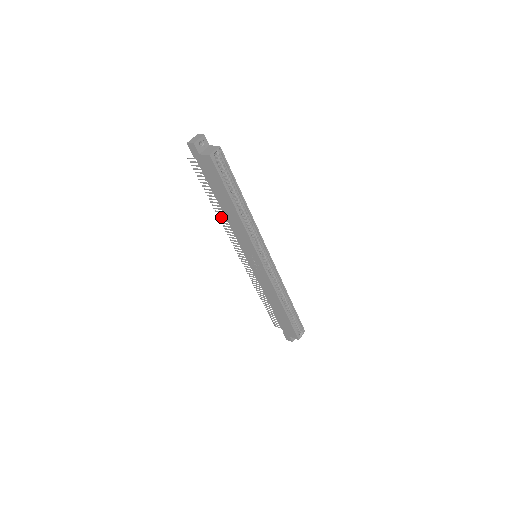
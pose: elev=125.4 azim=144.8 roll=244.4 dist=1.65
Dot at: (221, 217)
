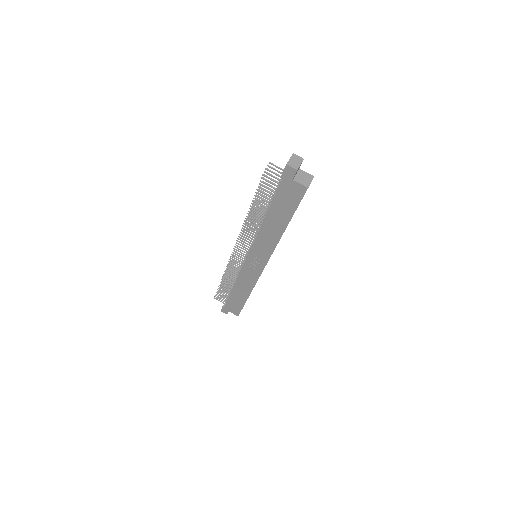
Dot at: (250, 220)
